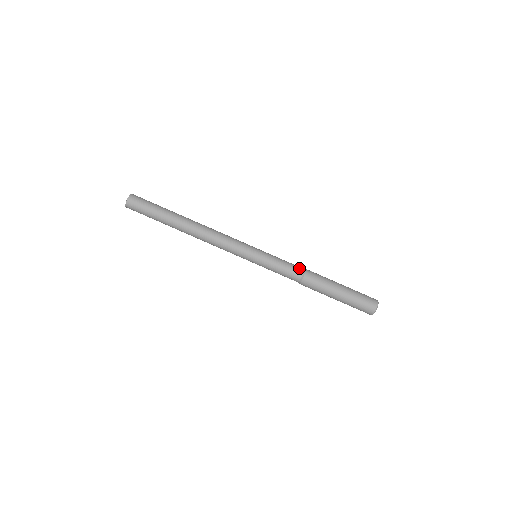
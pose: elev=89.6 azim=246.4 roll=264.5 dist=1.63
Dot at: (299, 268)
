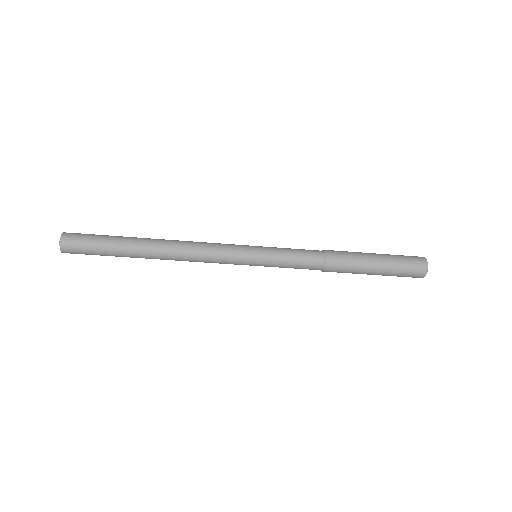
Dot at: (316, 261)
